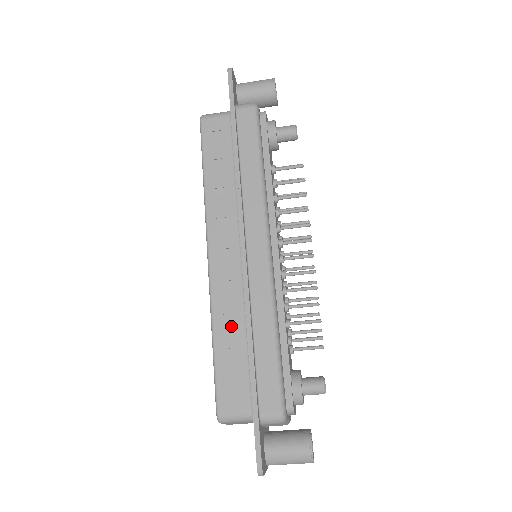
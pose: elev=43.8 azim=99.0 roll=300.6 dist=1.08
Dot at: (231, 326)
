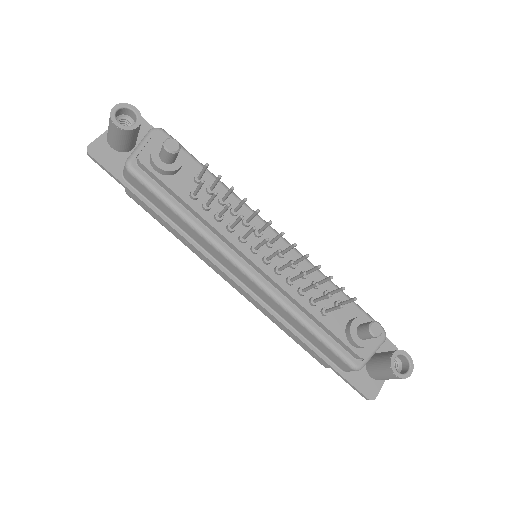
Dot at: occluded
